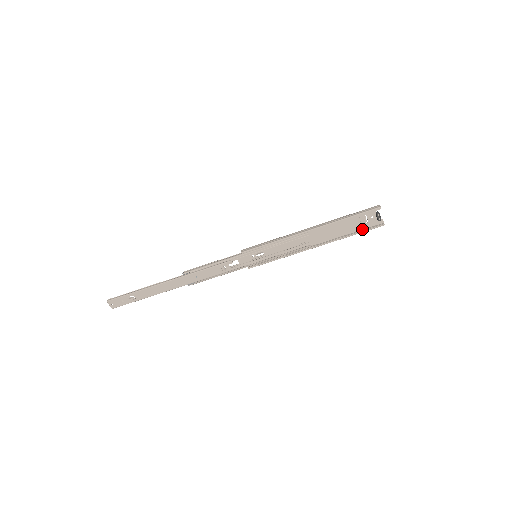
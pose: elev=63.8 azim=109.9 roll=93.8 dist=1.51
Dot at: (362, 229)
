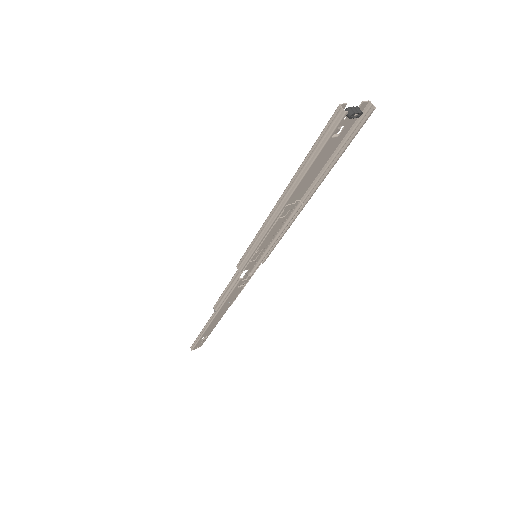
Dot at: (344, 135)
